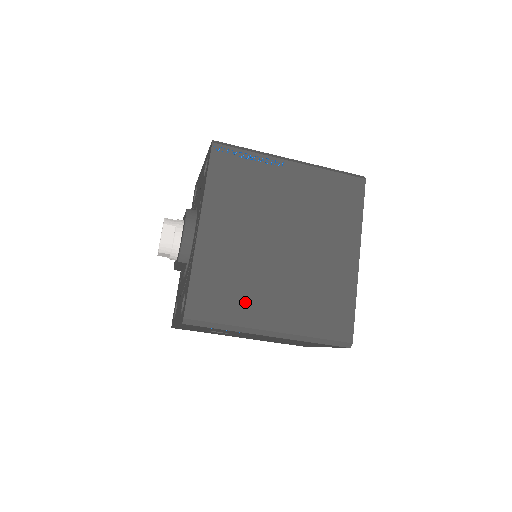
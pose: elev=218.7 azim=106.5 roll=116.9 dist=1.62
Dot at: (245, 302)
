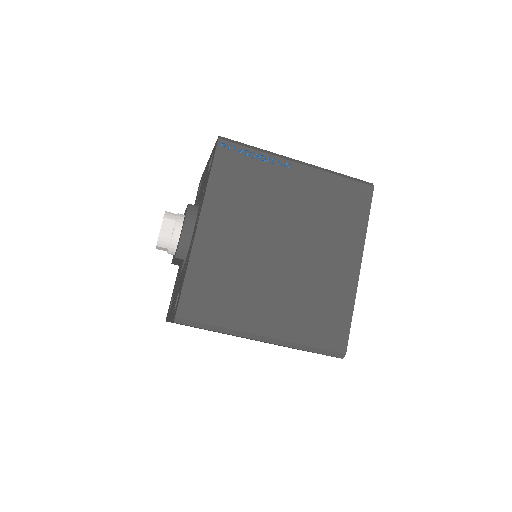
Dot at: (239, 305)
